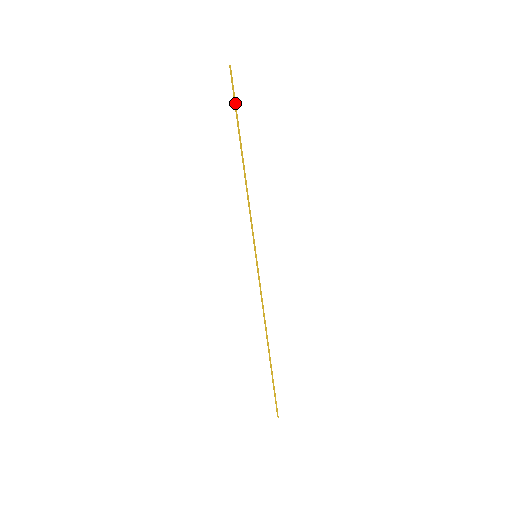
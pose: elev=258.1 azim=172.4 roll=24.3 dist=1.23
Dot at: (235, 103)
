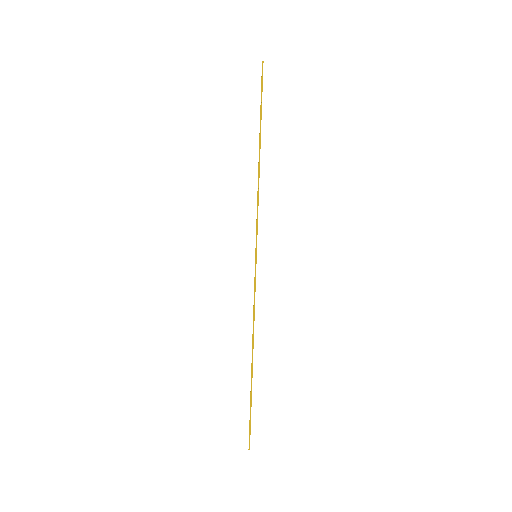
Dot at: (261, 97)
